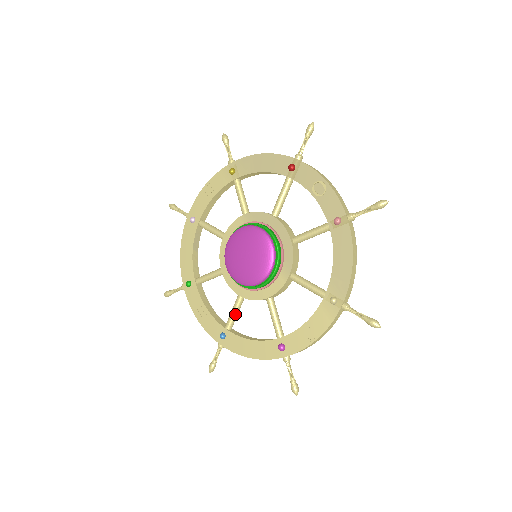
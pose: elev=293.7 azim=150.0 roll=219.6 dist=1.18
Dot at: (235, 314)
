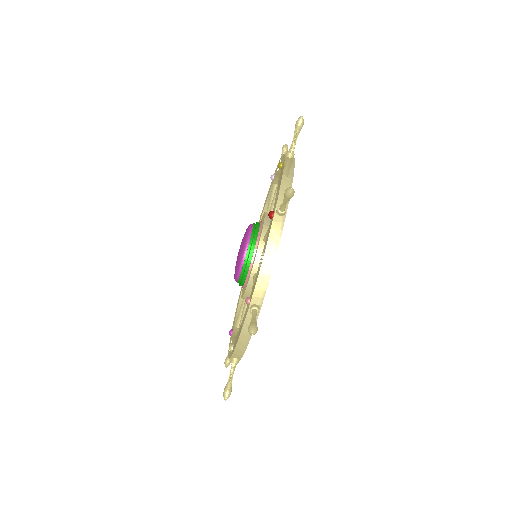
Dot at: occluded
